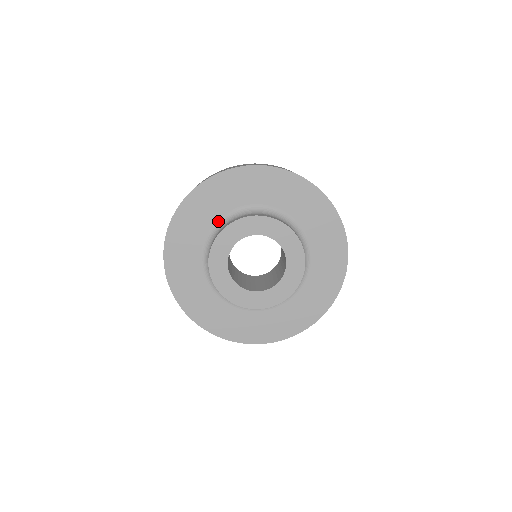
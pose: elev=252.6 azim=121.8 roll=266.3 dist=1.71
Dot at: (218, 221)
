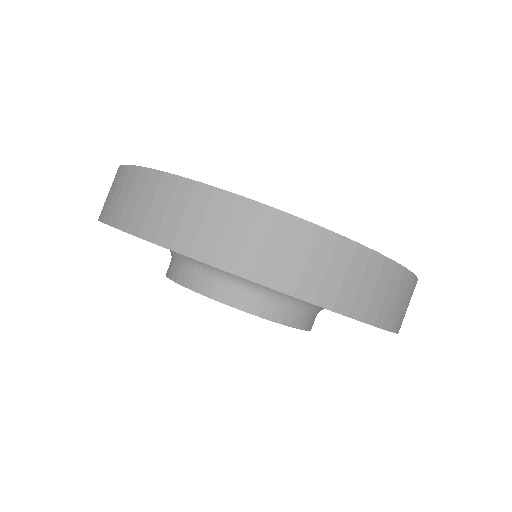
Dot at: occluded
